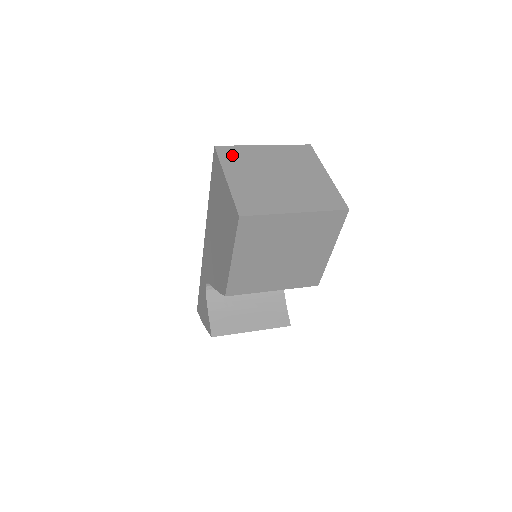
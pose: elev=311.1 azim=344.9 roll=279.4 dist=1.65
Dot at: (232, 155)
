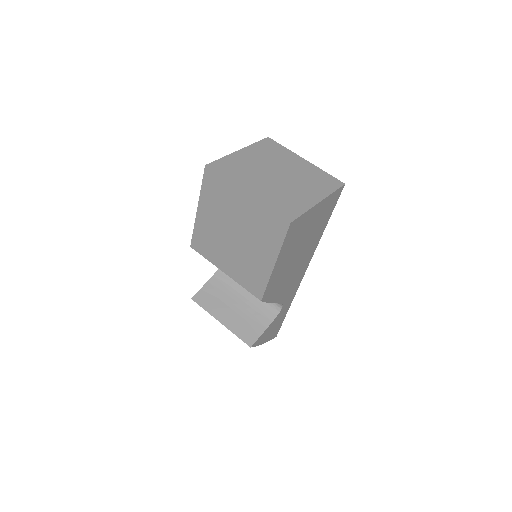
Dot at: (270, 147)
